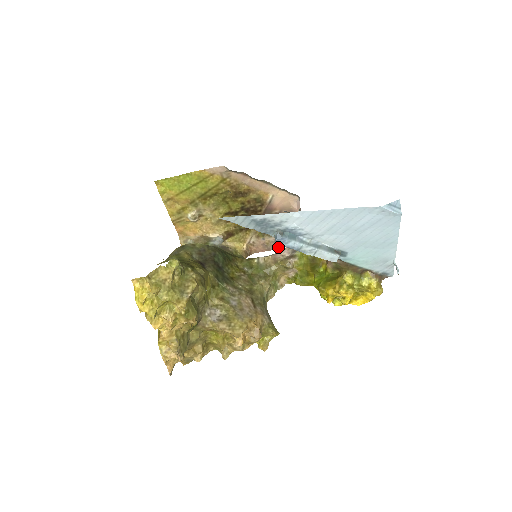
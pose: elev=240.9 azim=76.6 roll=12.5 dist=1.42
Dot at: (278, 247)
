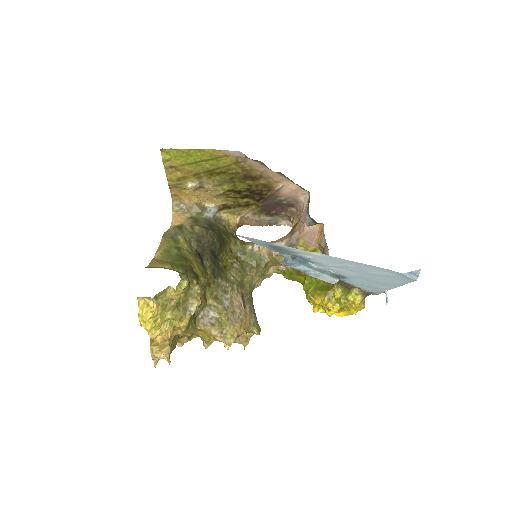
Dot at: (271, 225)
